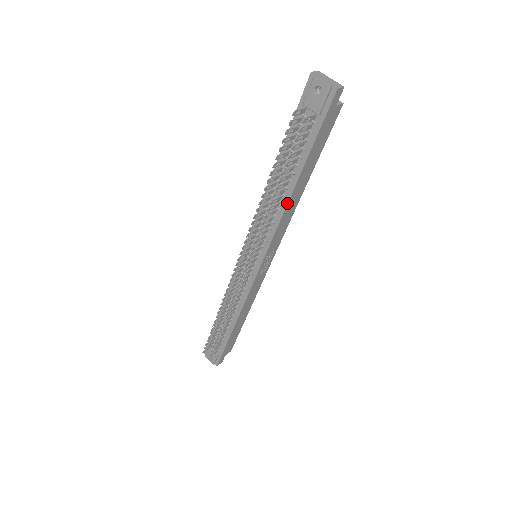
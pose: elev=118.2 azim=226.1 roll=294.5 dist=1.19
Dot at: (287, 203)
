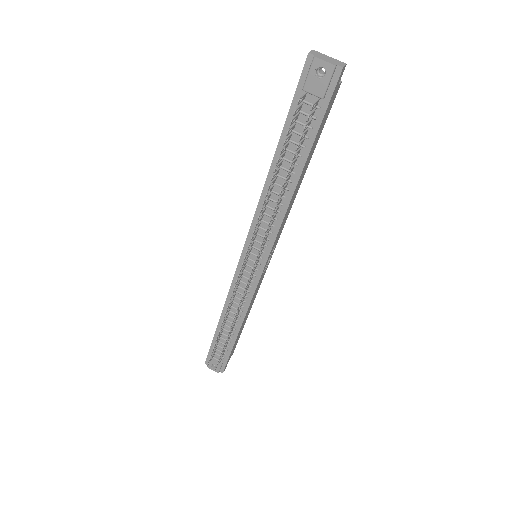
Dot at: (291, 197)
